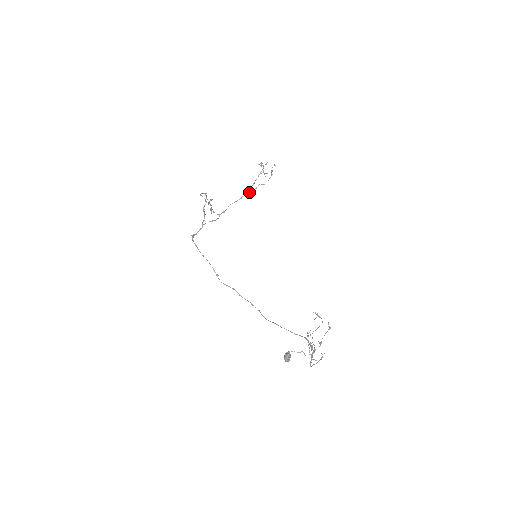
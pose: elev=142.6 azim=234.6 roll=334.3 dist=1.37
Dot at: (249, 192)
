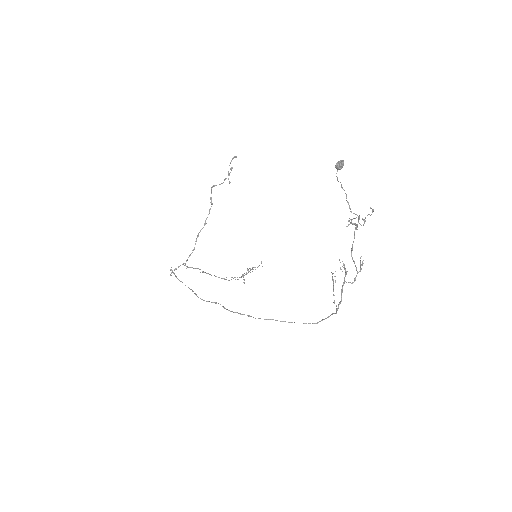
Dot at: (234, 277)
